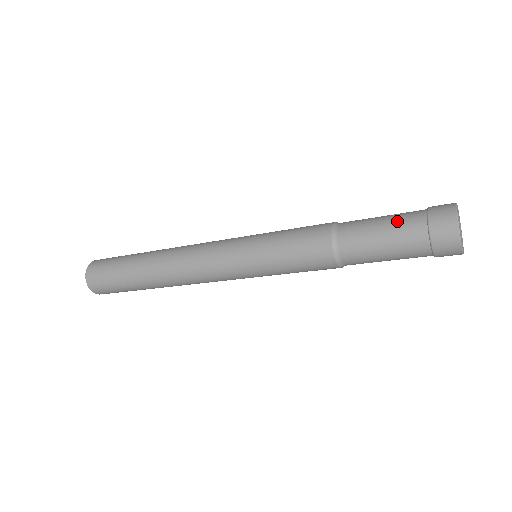
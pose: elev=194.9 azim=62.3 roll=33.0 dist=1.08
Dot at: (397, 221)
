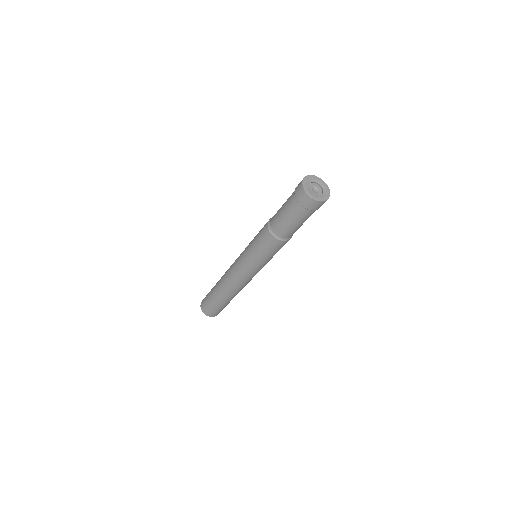
Dot at: (288, 199)
